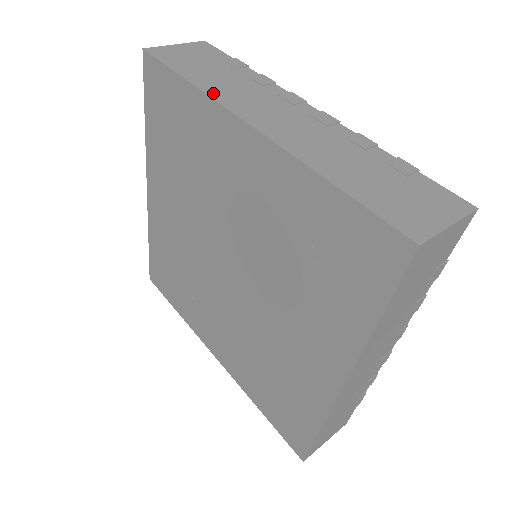
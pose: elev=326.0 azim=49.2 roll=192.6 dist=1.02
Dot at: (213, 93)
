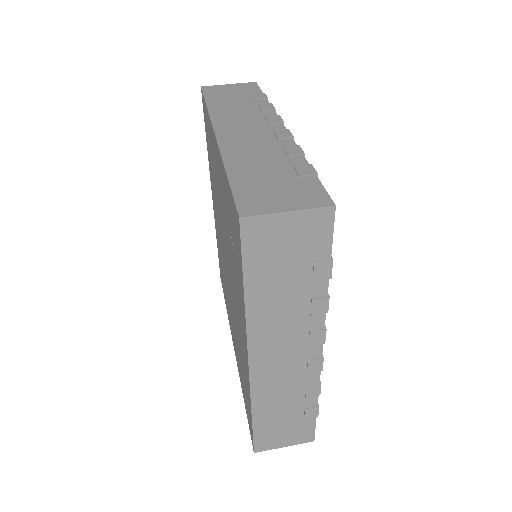
Dot at: (214, 114)
